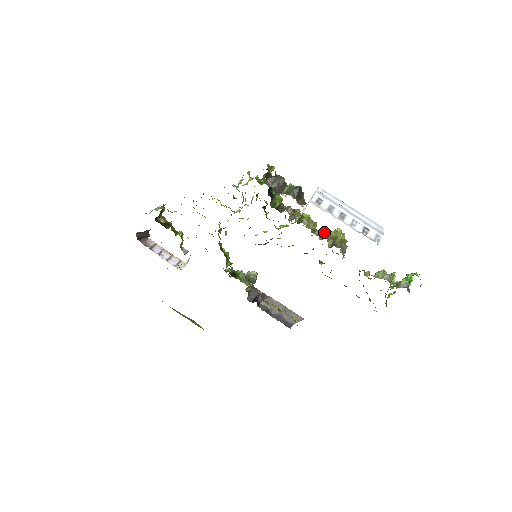
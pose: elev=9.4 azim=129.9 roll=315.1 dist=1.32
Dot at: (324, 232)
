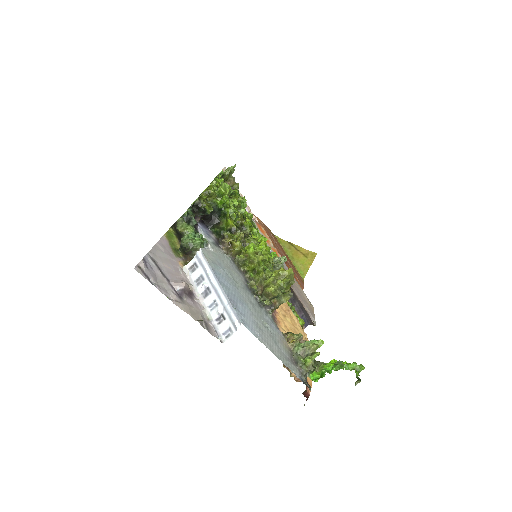
Dot at: (256, 276)
